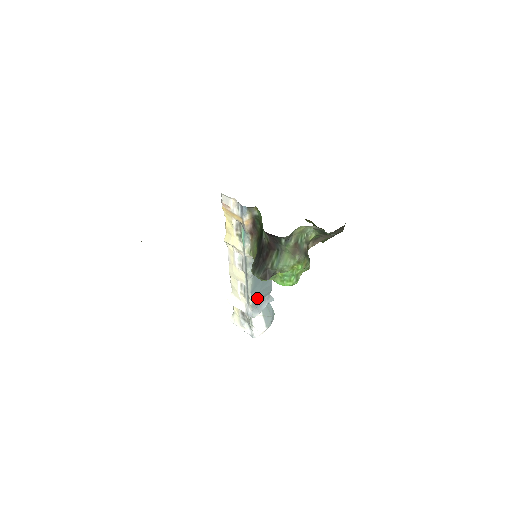
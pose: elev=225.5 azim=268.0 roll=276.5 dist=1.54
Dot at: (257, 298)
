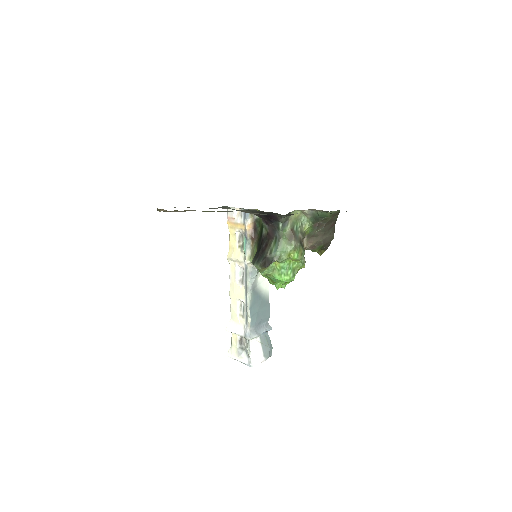
Dot at: (255, 318)
